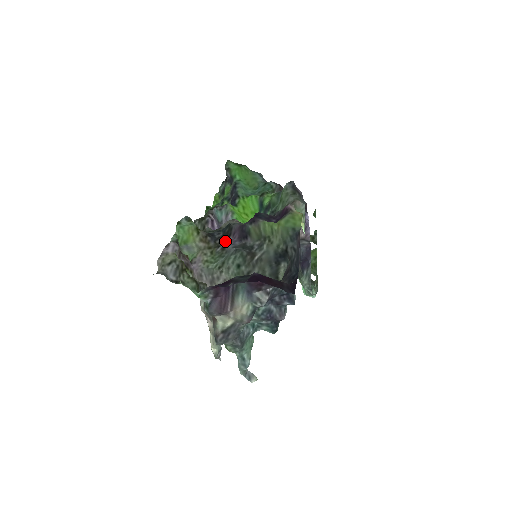
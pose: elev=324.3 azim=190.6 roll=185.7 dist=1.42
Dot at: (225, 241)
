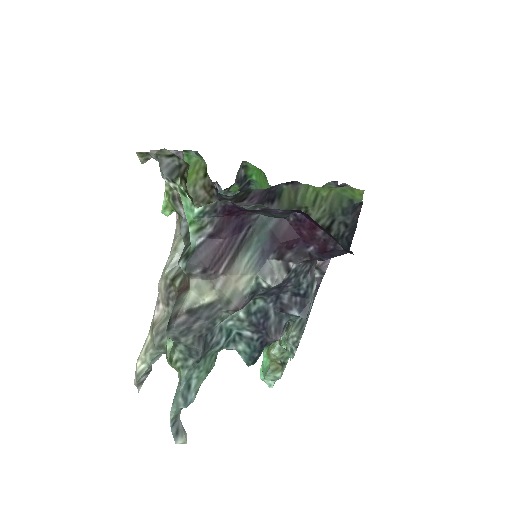
Dot at: (235, 203)
